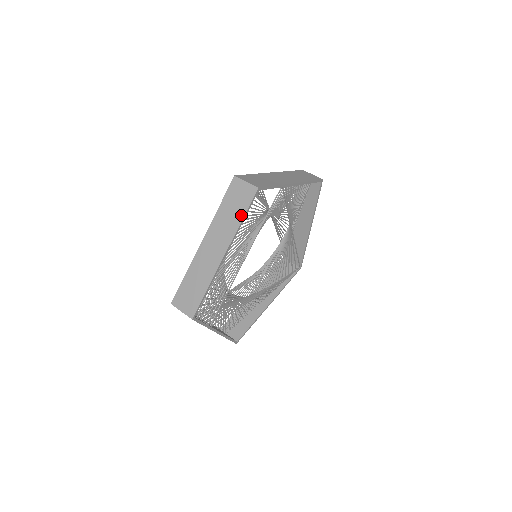
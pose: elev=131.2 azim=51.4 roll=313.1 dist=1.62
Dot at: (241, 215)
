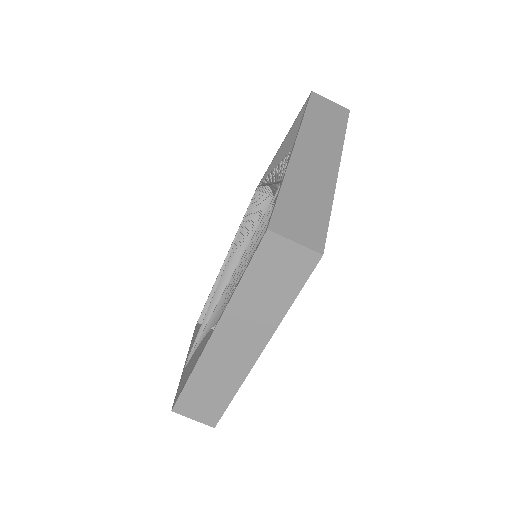
Dot at: (288, 298)
